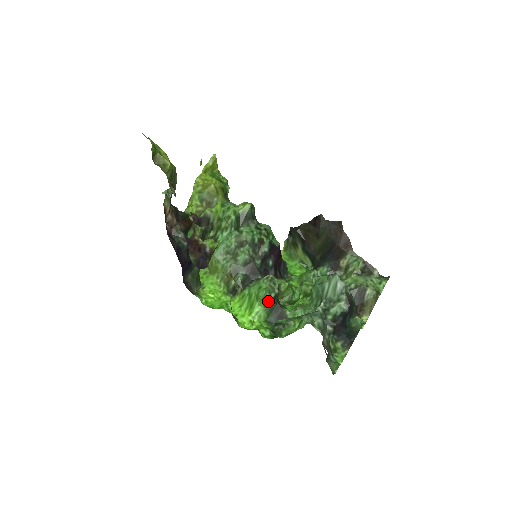
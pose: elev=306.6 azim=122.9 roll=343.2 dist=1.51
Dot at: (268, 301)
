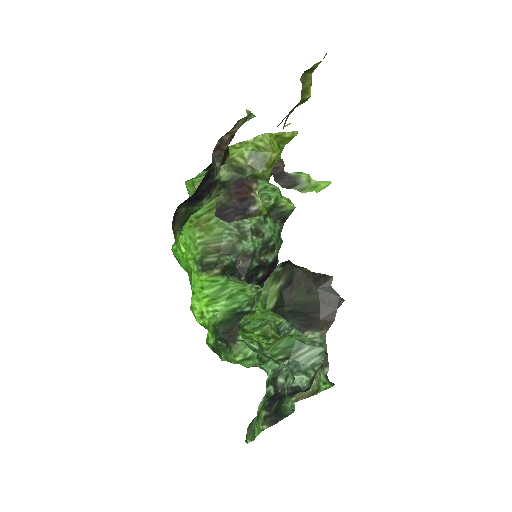
Dot at: (238, 310)
